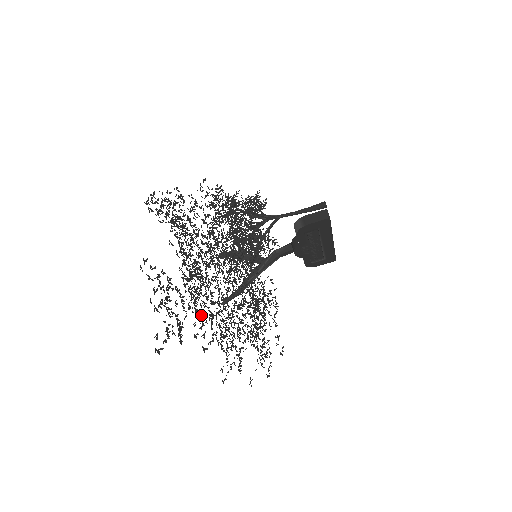
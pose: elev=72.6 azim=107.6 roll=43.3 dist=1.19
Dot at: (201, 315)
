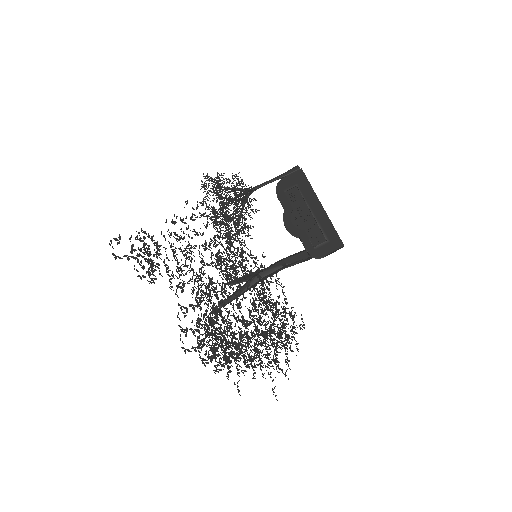
Dot at: (206, 362)
